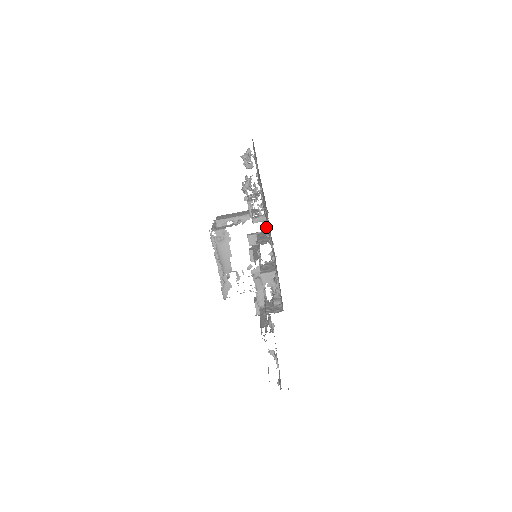
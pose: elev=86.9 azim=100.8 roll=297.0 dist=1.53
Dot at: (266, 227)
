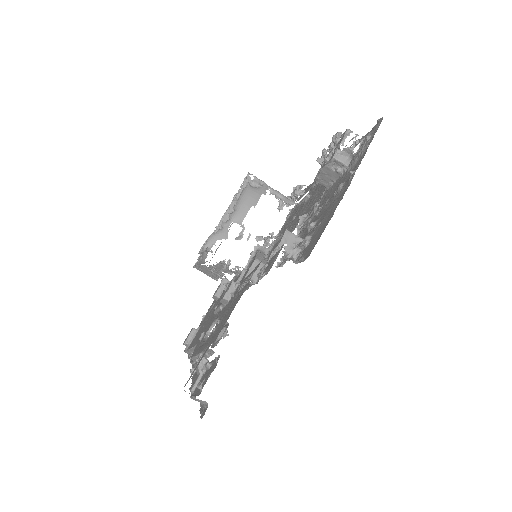
Dot at: (297, 226)
